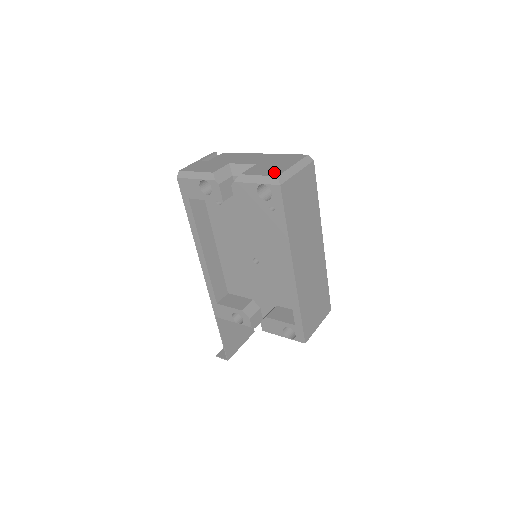
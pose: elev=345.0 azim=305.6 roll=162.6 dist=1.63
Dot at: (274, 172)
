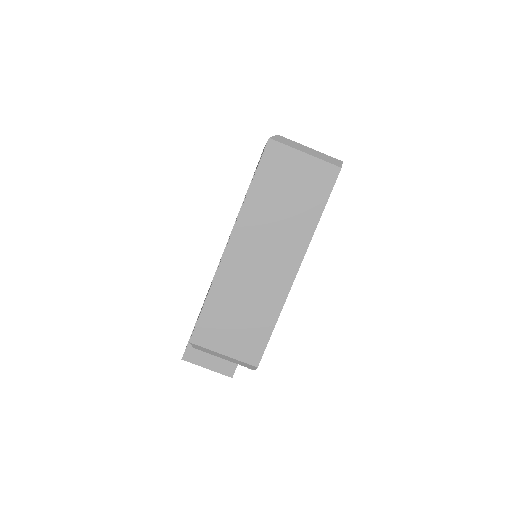
Dot at: occluded
